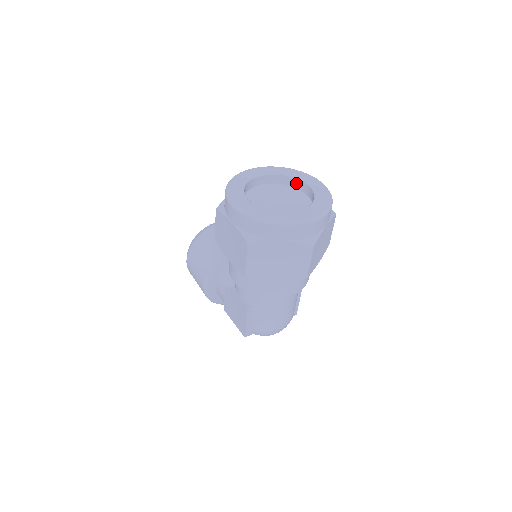
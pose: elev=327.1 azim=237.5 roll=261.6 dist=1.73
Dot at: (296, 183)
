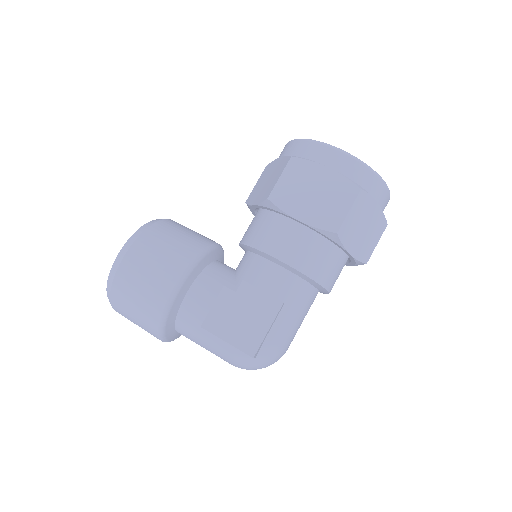
Dot at: occluded
